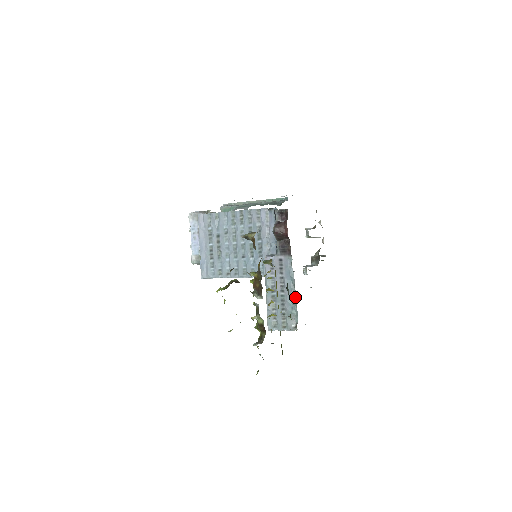
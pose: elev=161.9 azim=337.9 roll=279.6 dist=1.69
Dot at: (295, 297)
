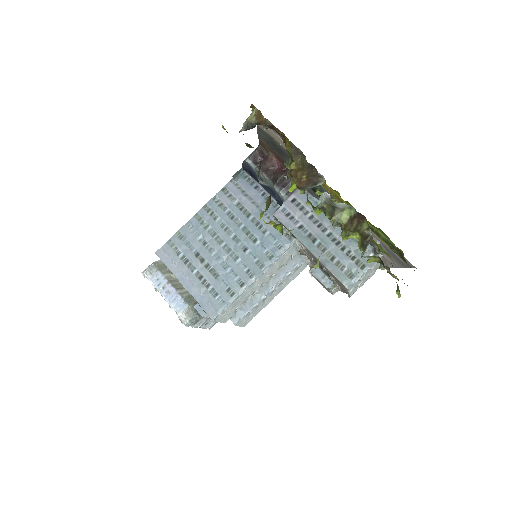
Dot at: occluded
